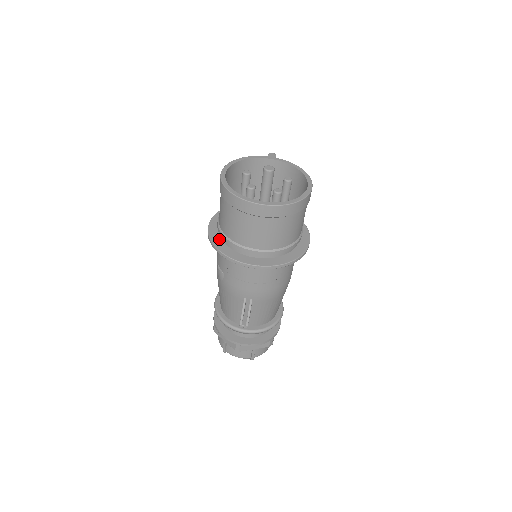
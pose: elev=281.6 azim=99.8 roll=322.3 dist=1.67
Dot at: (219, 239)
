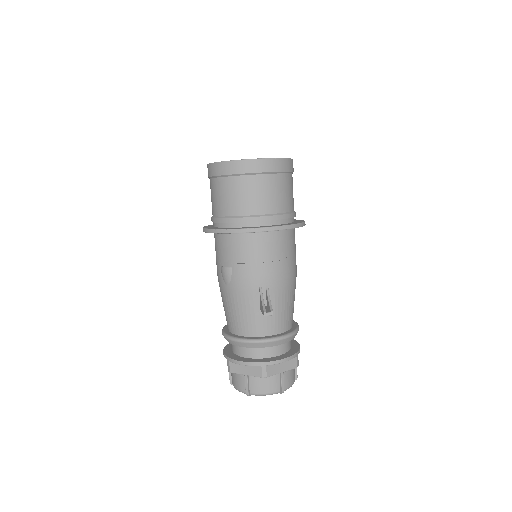
Dot at: occluded
